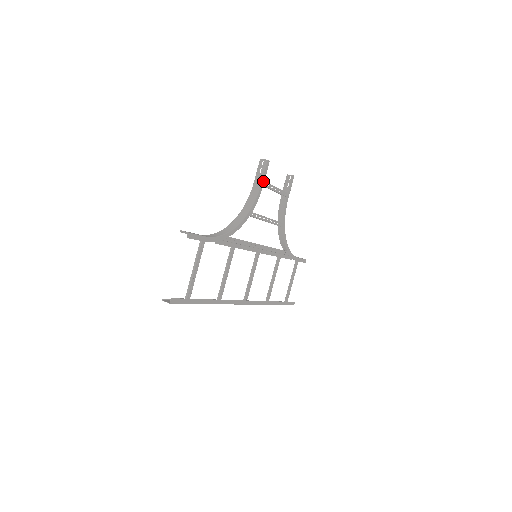
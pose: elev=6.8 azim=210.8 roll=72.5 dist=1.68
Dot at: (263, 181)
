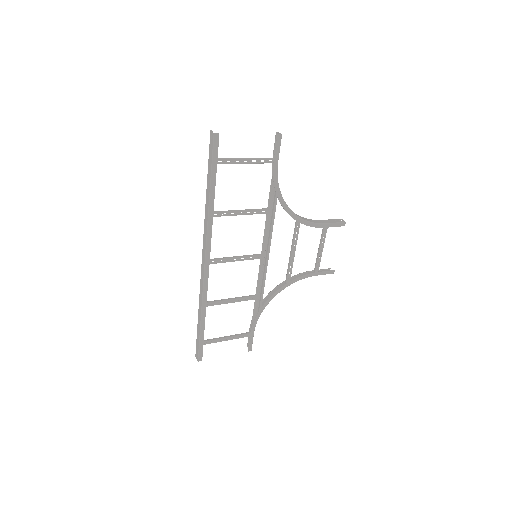
Dot at: (328, 226)
